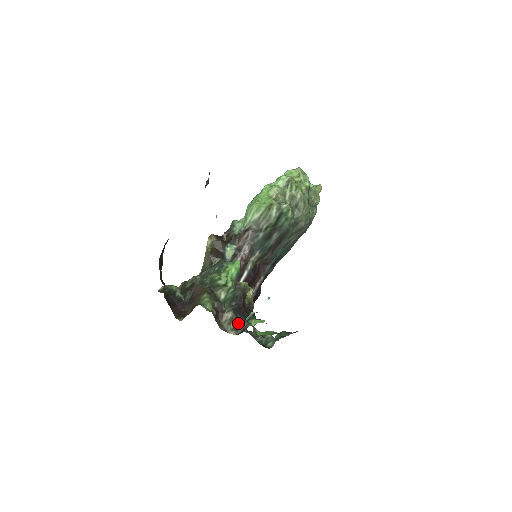
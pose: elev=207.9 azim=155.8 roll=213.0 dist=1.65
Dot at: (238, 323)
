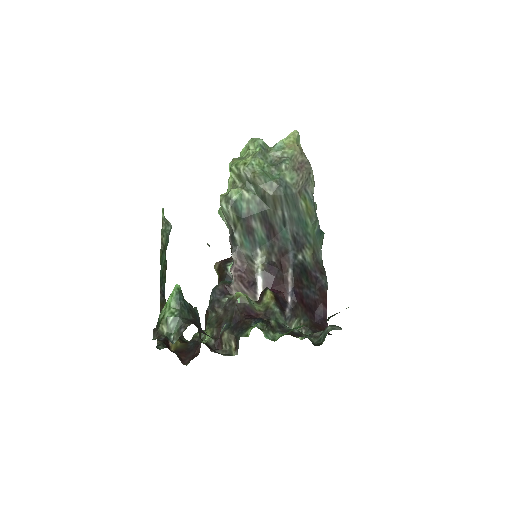
Dot at: (236, 341)
